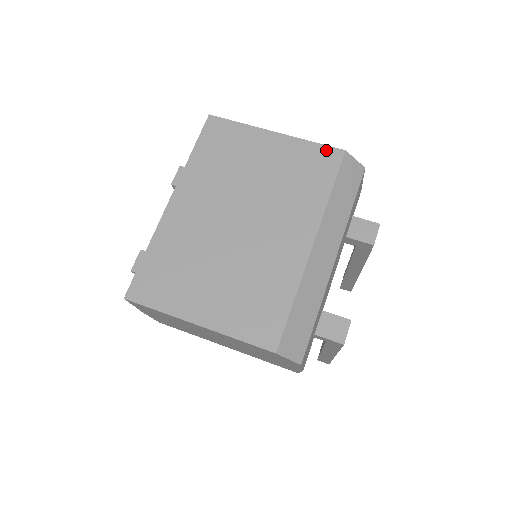
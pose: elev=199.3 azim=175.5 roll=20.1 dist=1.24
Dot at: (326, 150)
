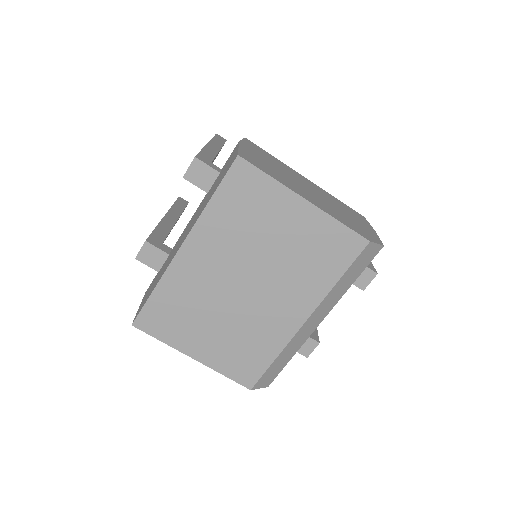
Dot at: (351, 236)
